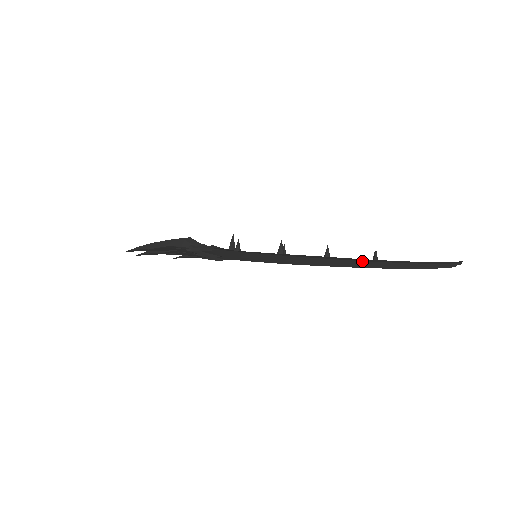
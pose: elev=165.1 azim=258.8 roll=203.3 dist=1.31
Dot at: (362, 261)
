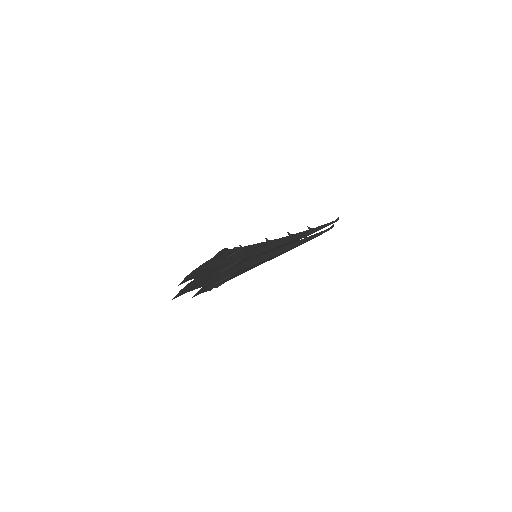
Dot at: (309, 230)
